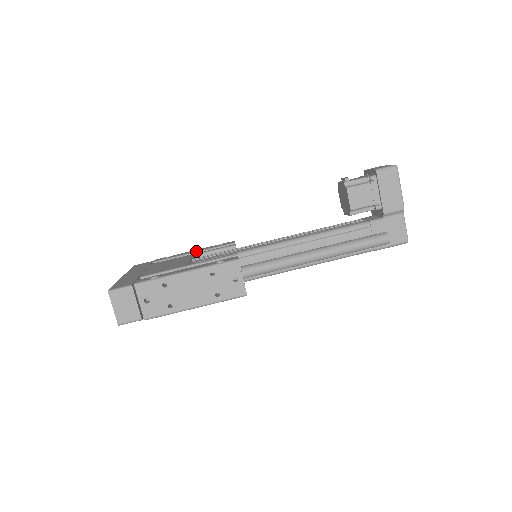
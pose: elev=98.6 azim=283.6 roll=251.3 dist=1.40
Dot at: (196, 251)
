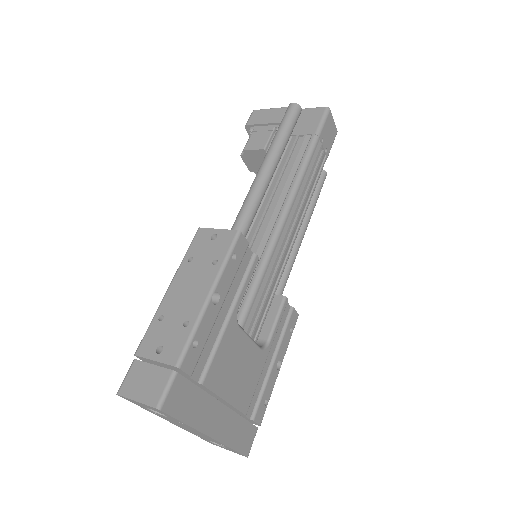
Dot at: occluded
